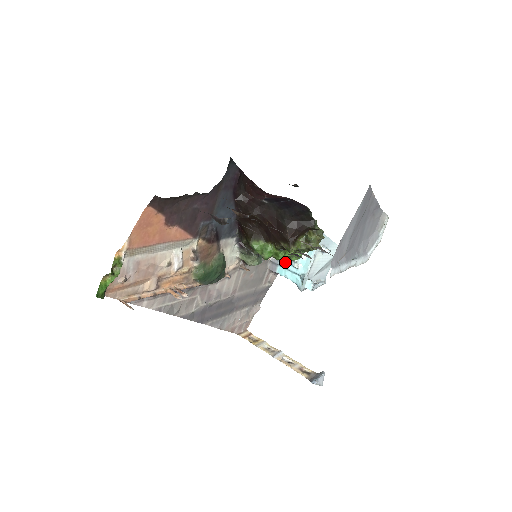
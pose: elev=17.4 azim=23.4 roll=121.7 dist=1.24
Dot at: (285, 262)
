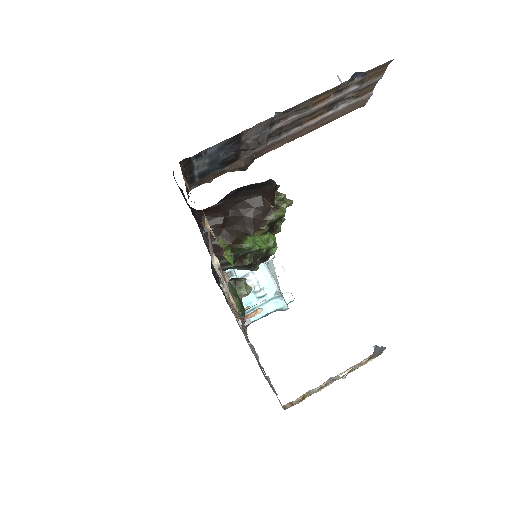
Dot at: (250, 303)
